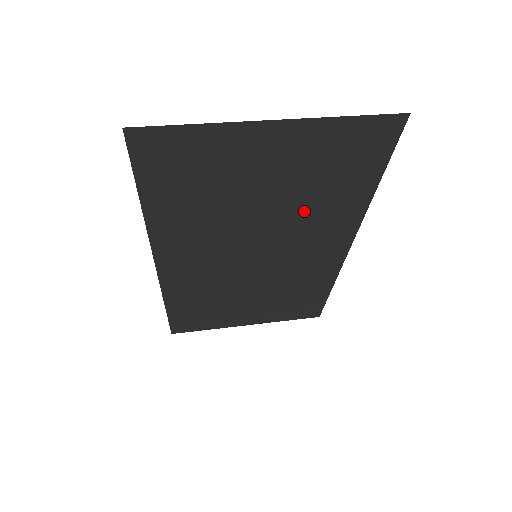
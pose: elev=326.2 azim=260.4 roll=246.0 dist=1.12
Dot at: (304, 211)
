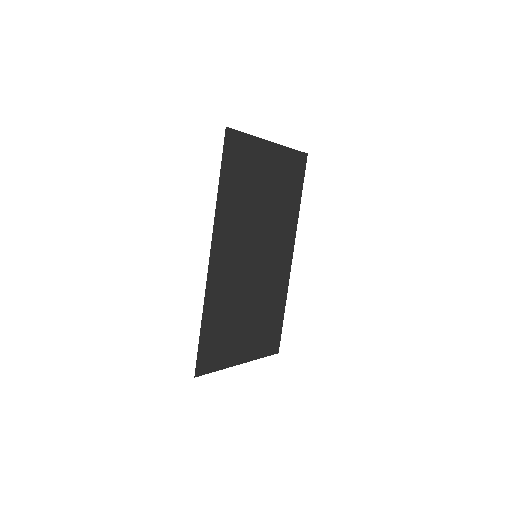
Dot at: (277, 214)
